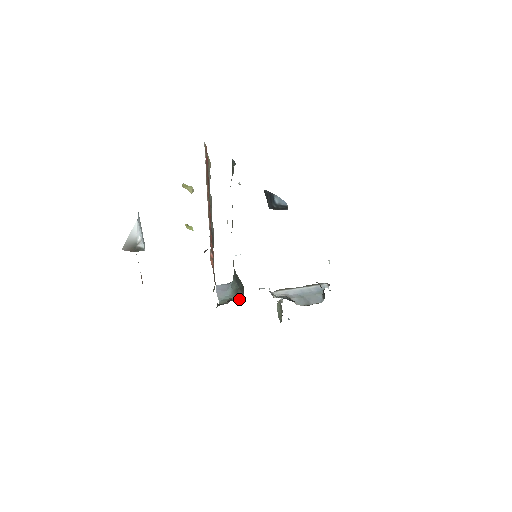
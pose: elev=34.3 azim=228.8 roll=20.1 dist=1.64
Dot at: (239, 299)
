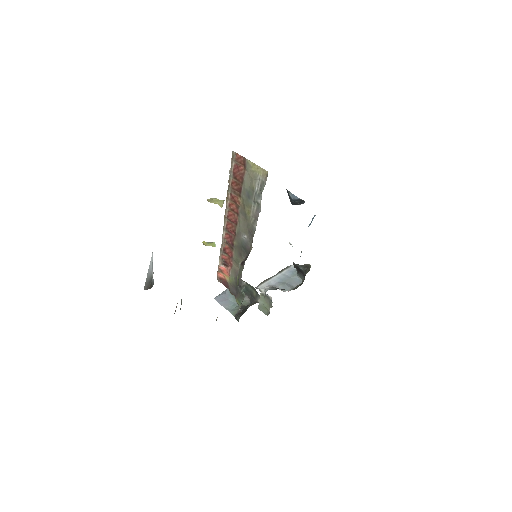
Dot at: (257, 302)
